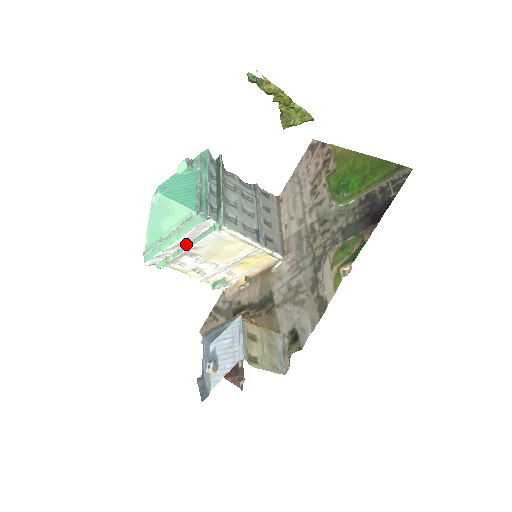
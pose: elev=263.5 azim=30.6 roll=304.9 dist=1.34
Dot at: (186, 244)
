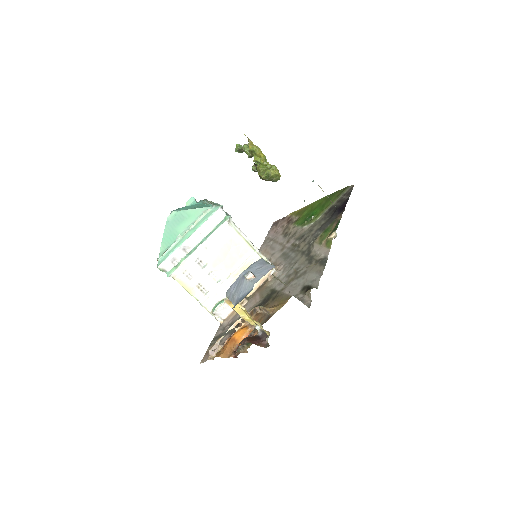
Dot at: (199, 243)
